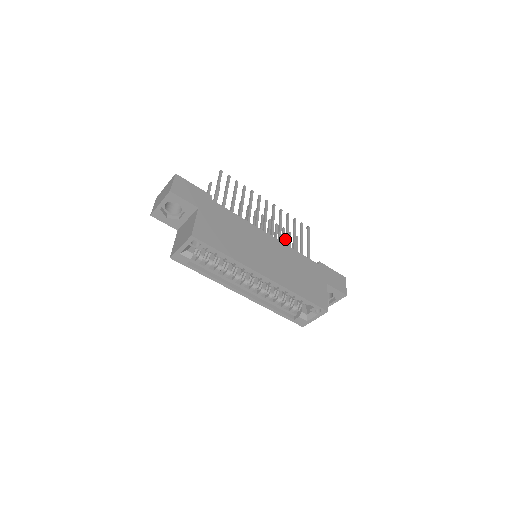
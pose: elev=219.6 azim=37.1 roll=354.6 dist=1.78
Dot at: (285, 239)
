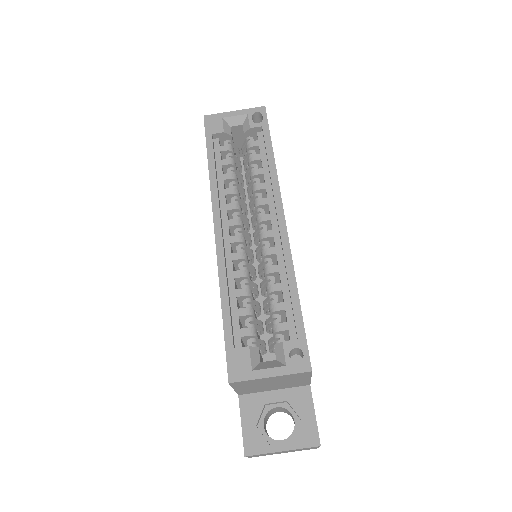
Dot at: occluded
